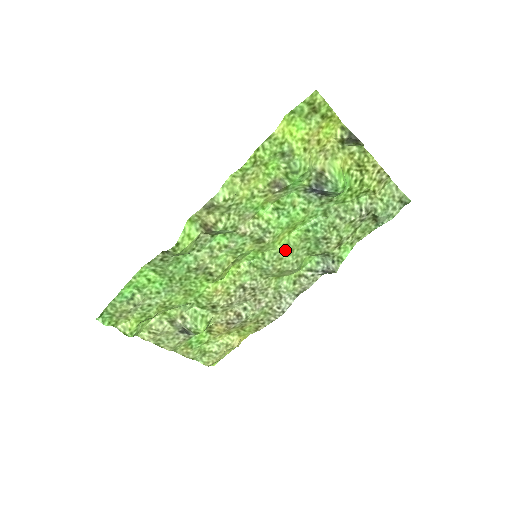
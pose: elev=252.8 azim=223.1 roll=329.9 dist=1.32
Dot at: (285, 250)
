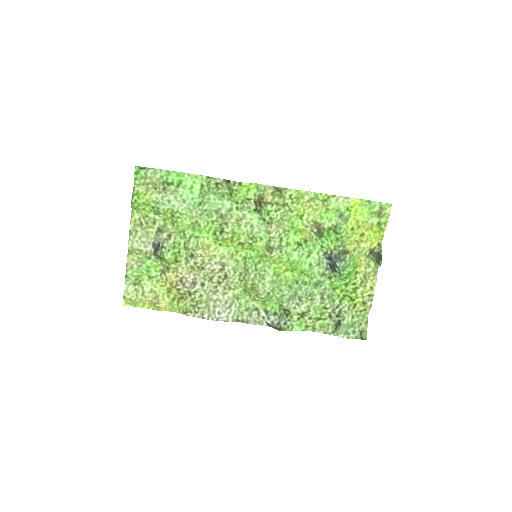
Dot at: (272, 276)
